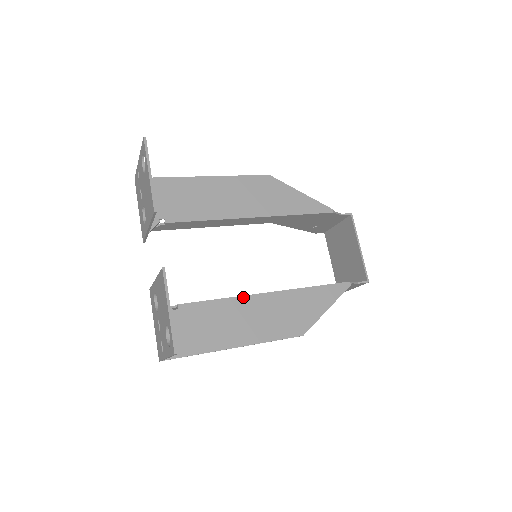
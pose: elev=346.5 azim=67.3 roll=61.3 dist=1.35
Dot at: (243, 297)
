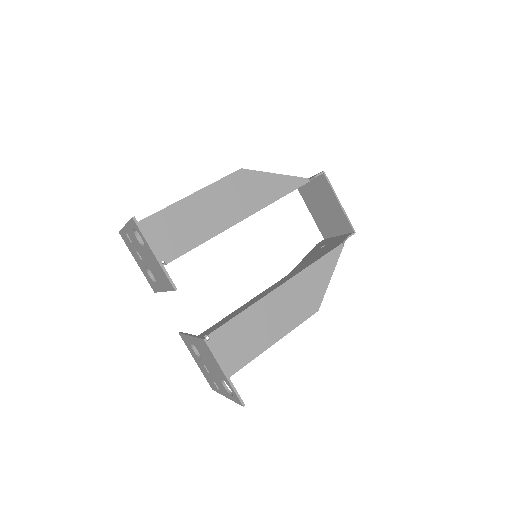
Dot at: (259, 301)
